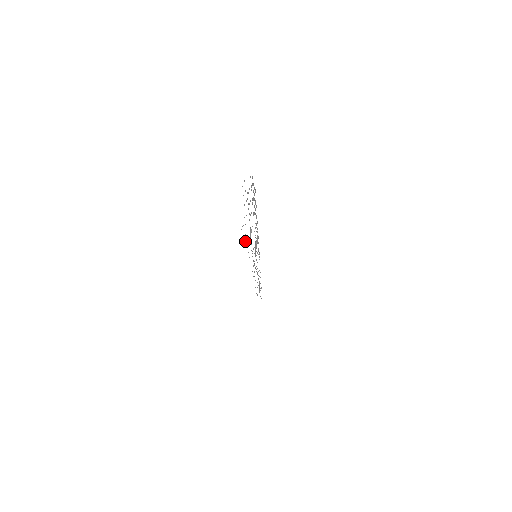
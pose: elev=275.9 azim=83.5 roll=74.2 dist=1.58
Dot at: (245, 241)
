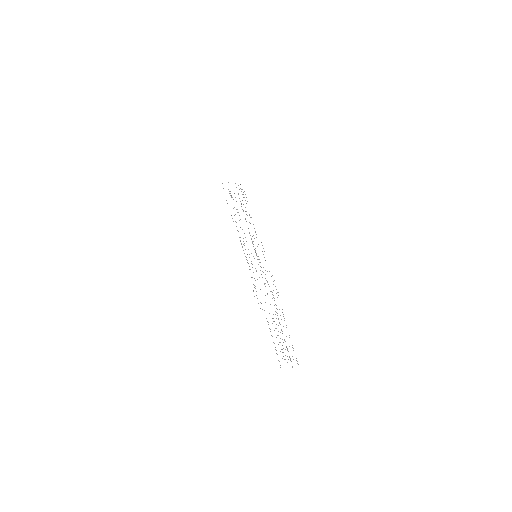
Dot at: occluded
